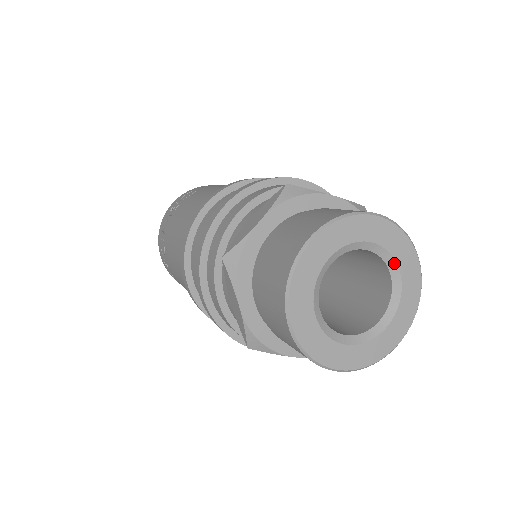
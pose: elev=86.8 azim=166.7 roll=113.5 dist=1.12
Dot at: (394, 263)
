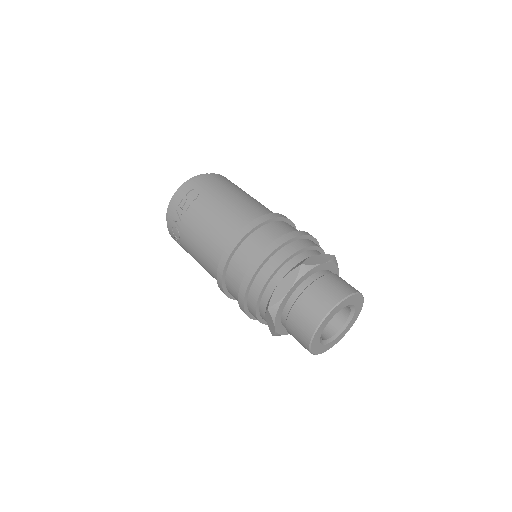
Dot at: (354, 307)
